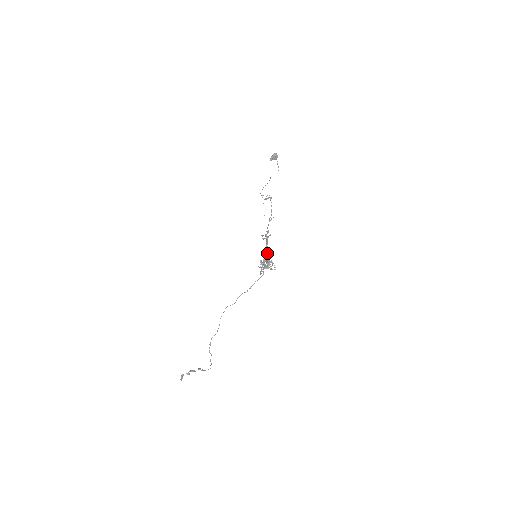
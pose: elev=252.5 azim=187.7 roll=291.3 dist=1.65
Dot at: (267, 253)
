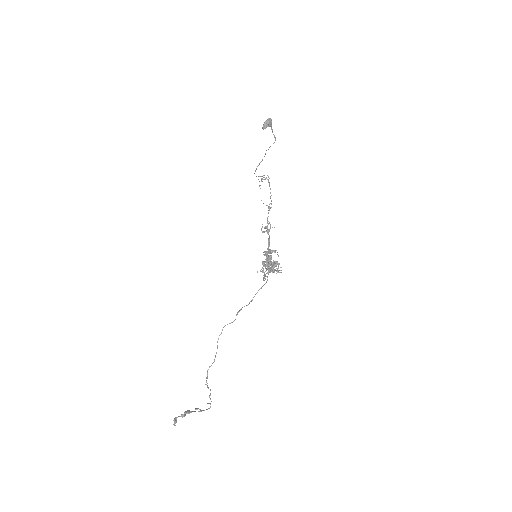
Dot at: (270, 251)
